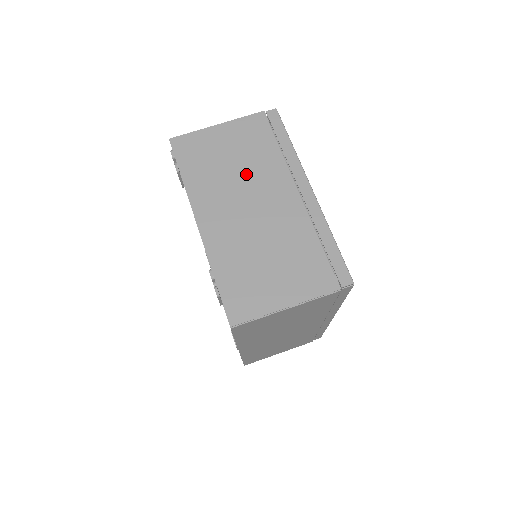
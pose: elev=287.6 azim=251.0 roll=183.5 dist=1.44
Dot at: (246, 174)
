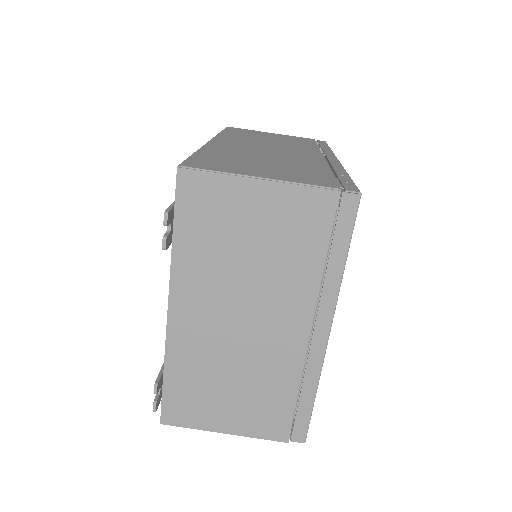
Dot at: (259, 277)
